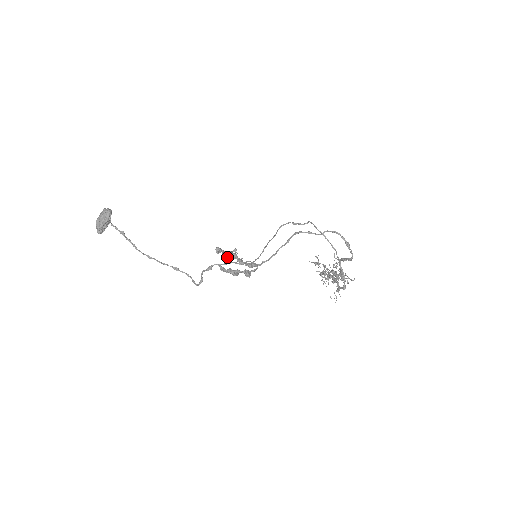
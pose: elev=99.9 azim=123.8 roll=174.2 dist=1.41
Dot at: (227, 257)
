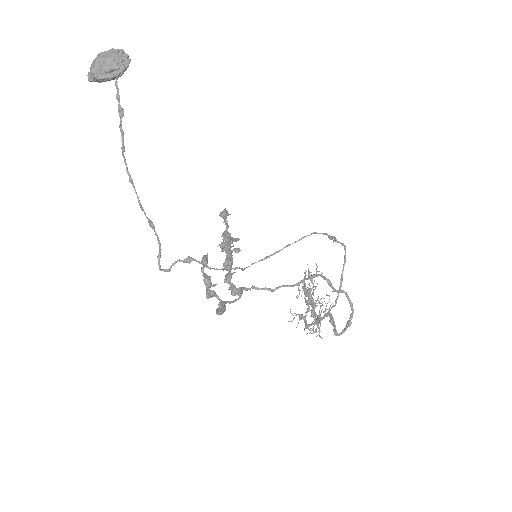
Dot at: (222, 248)
